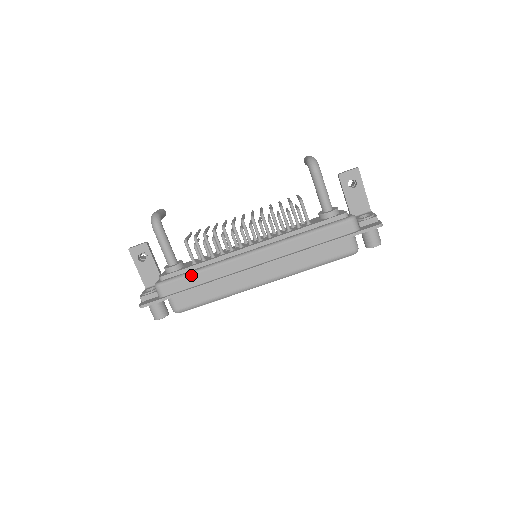
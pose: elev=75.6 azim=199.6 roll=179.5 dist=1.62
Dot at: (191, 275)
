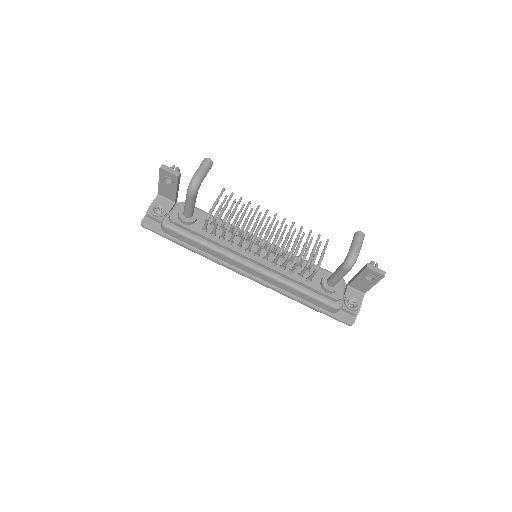
Dot at: (194, 241)
